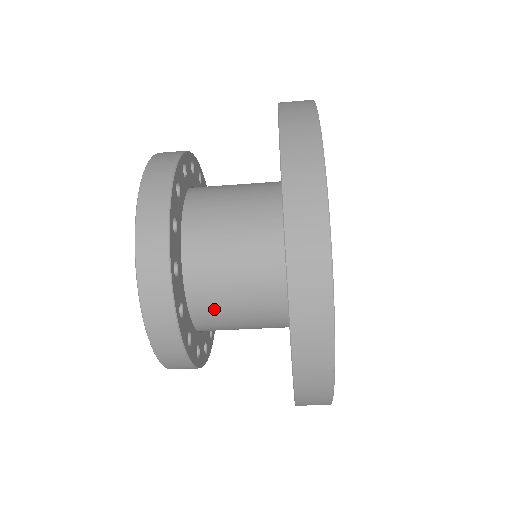
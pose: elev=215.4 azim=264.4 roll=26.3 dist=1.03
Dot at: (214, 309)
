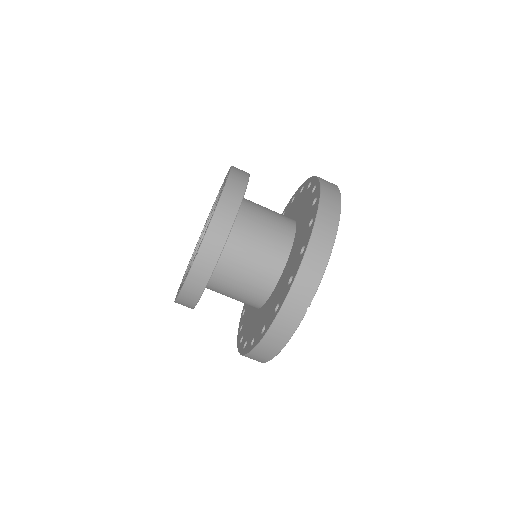
Dot at: (234, 261)
